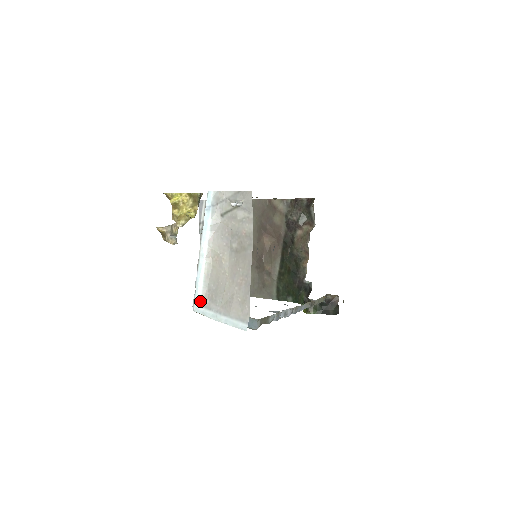
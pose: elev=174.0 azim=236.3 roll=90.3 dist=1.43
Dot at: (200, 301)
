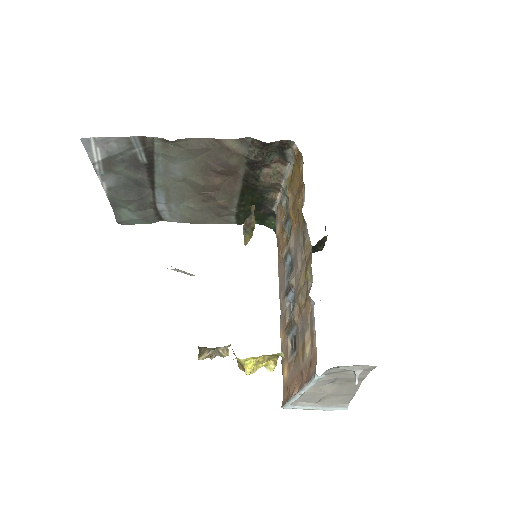
Dot at: (291, 405)
